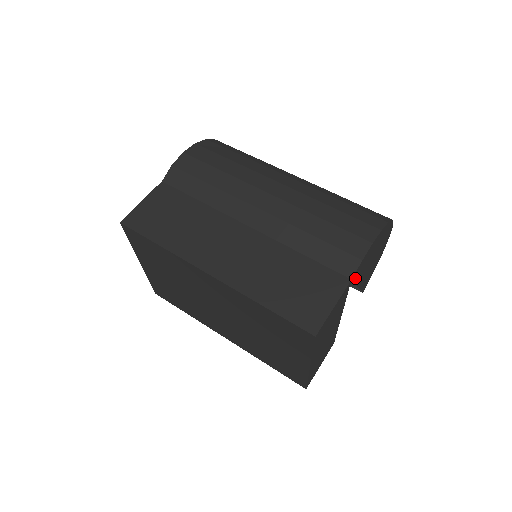
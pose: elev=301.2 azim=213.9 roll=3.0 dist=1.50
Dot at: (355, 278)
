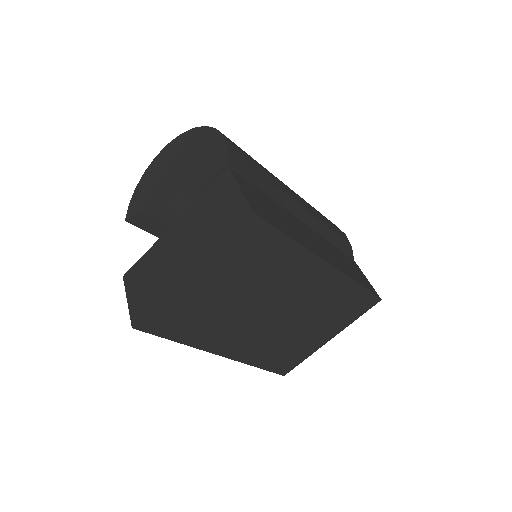
Dot at: occluded
